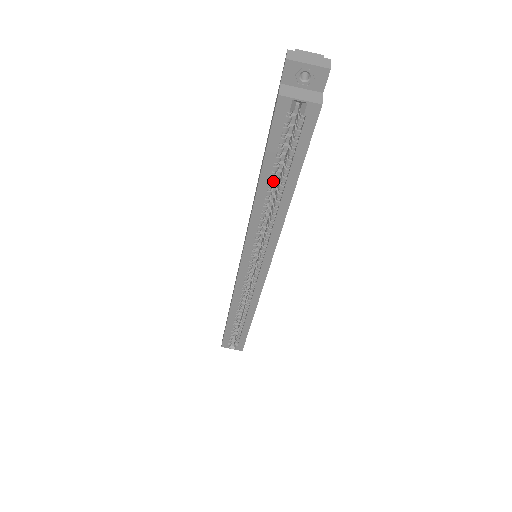
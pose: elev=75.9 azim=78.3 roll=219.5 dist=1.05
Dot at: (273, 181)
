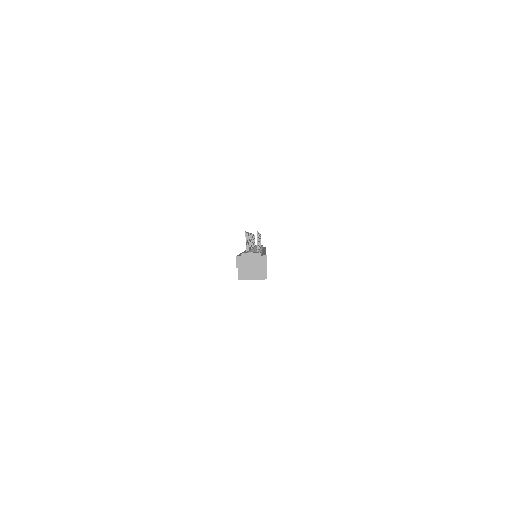
Dot at: occluded
